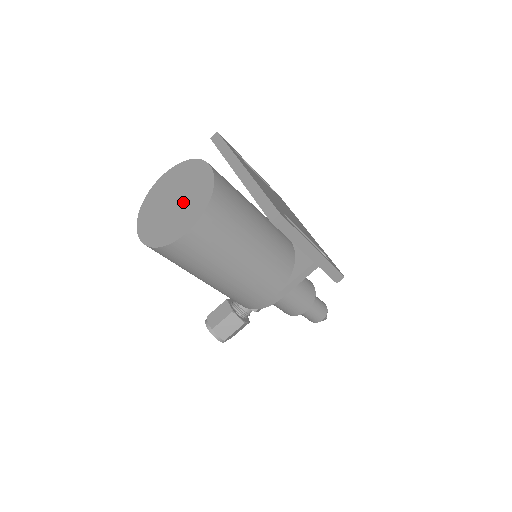
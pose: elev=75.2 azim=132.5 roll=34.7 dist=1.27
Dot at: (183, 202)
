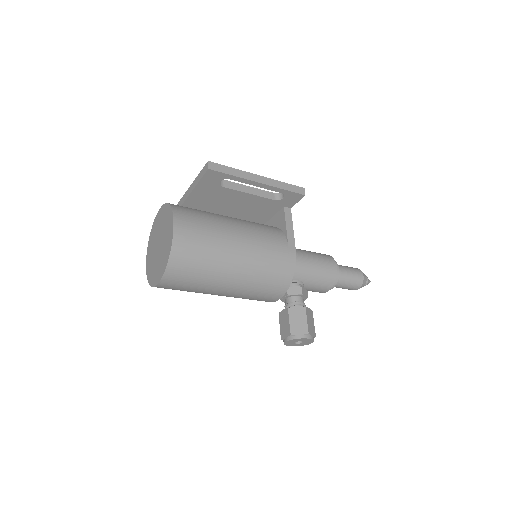
Dot at: (162, 234)
